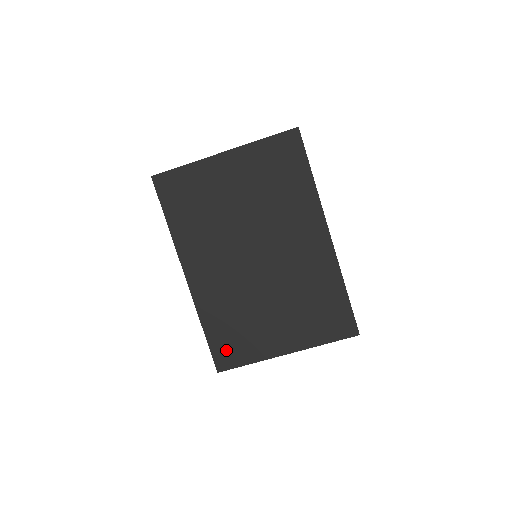
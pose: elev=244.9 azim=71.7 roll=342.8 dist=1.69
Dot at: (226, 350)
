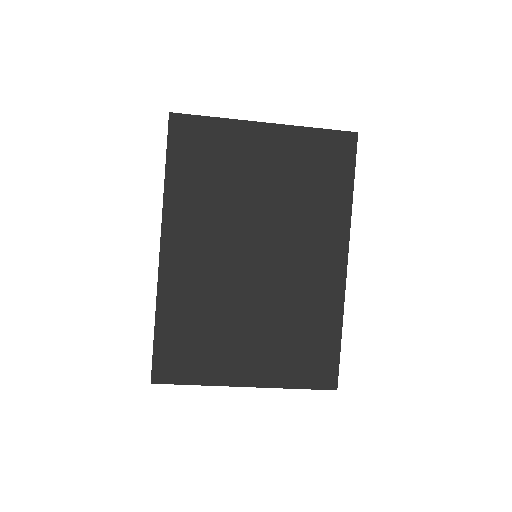
Dot at: (174, 358)
